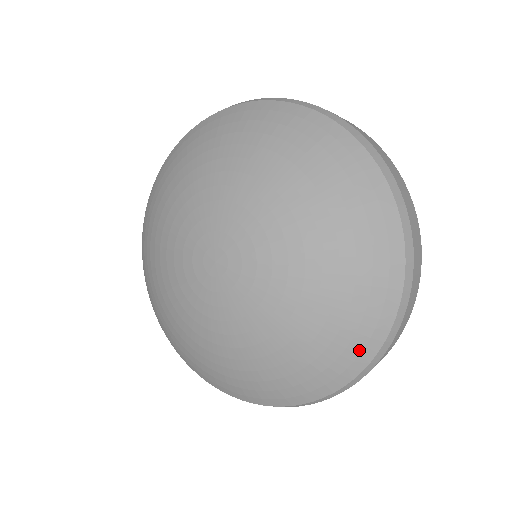
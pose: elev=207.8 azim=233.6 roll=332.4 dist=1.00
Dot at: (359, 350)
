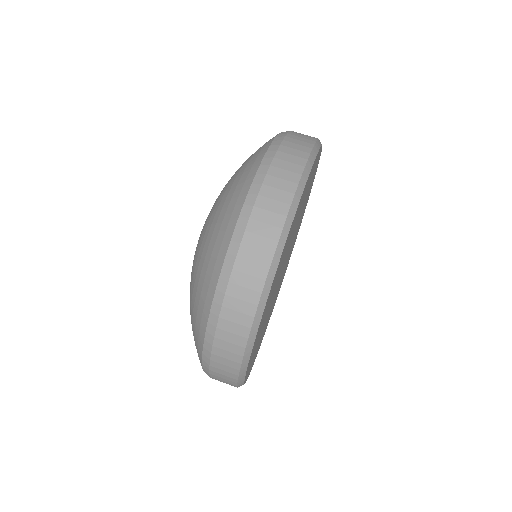
Dot at: (214, 264)
